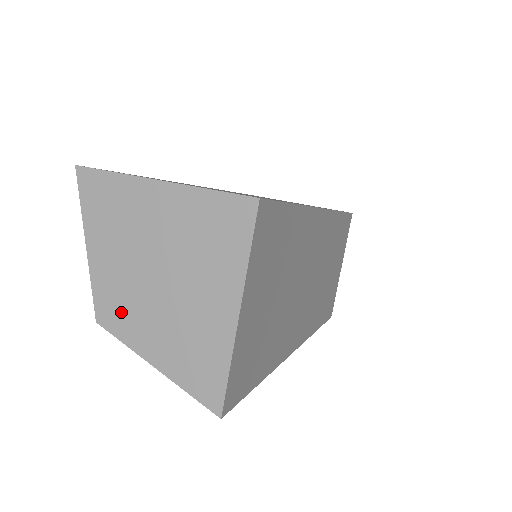
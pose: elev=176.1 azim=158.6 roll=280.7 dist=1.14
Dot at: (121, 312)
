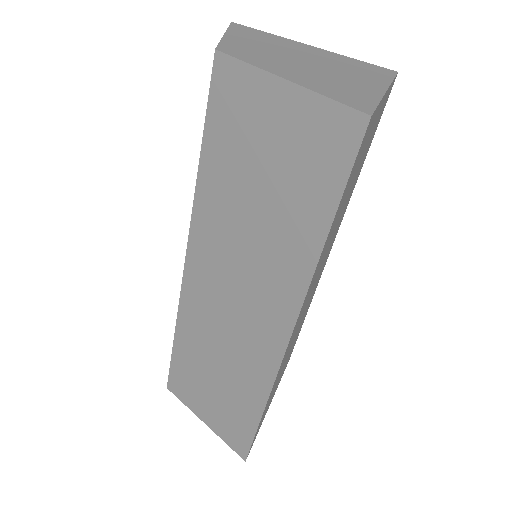
Dot at: (252, 55)
